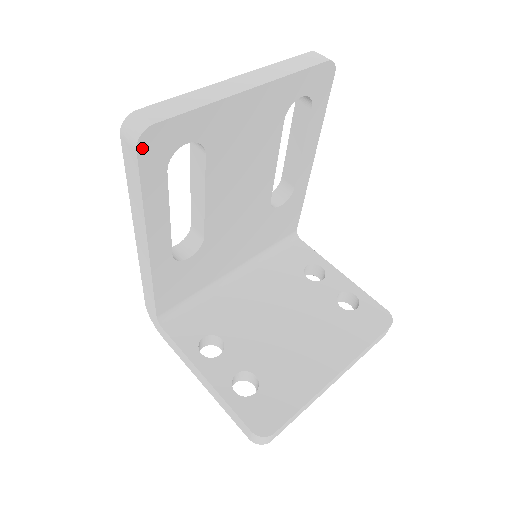
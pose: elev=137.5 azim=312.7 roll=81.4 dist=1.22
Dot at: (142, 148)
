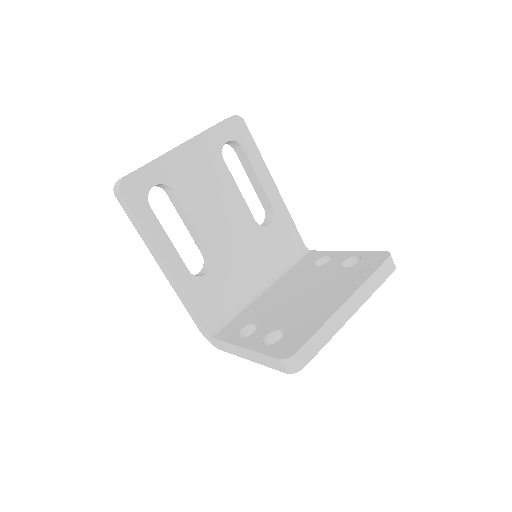
Dot at: (124, 193)
